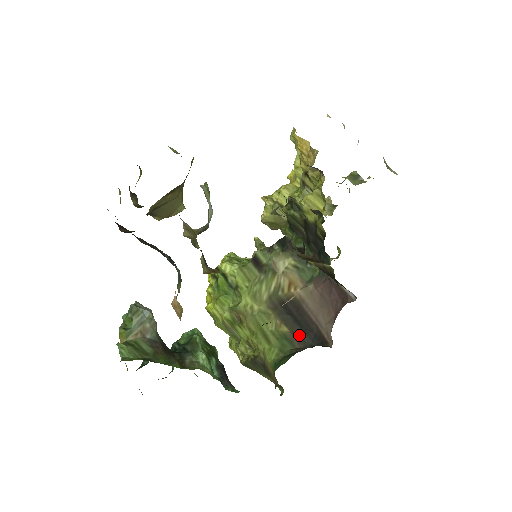
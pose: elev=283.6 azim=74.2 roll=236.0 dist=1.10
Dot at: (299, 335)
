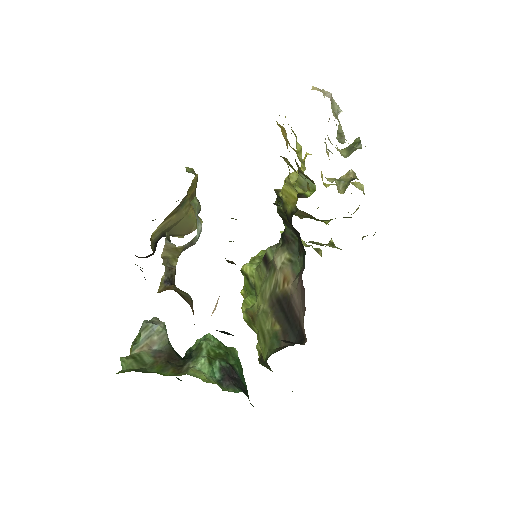
Dot at: (287, 332)
